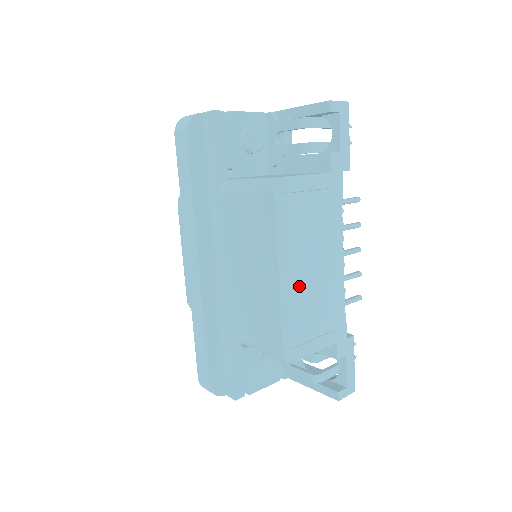
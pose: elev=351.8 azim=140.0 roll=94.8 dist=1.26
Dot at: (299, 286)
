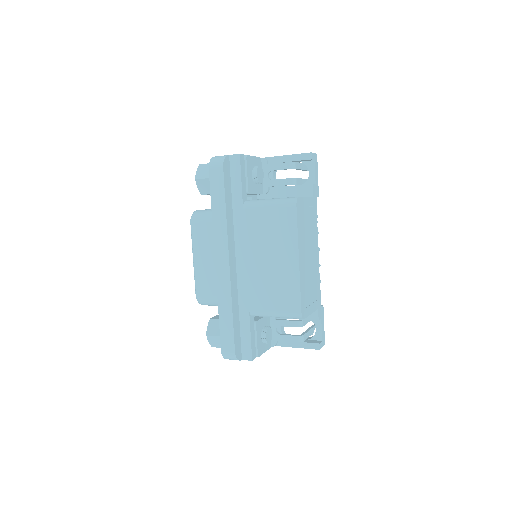
Dot at: (305, 268)
